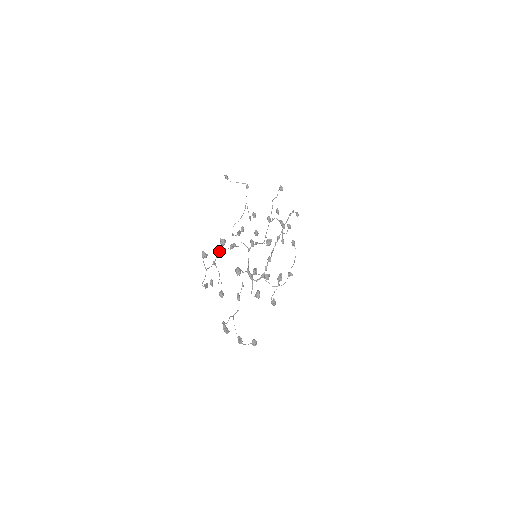
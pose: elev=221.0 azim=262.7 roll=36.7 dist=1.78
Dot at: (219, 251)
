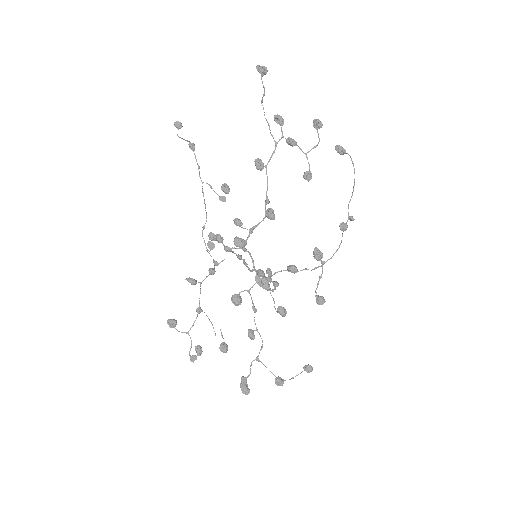
Dot at: occluded
